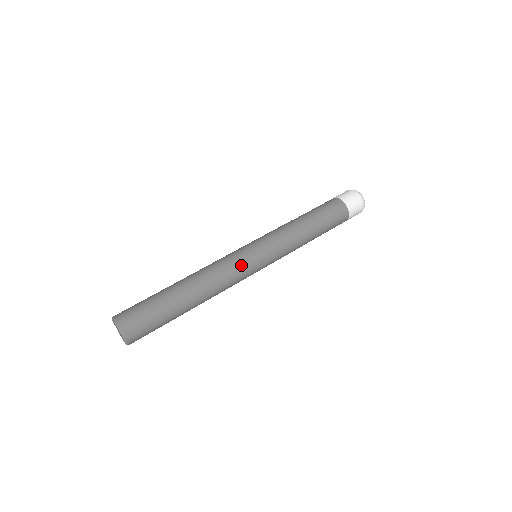
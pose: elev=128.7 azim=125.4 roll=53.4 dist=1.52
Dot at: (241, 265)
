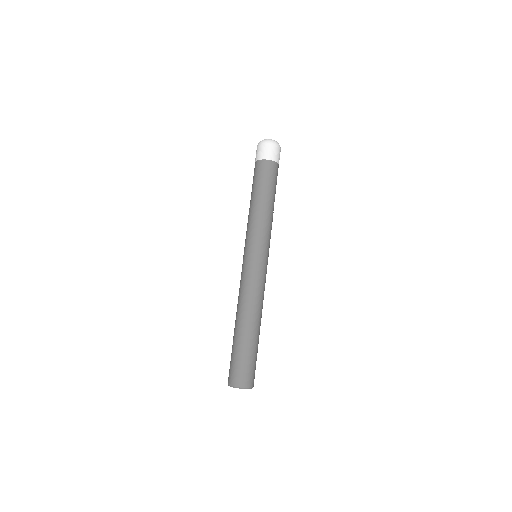
Dot at: (262, 276)
